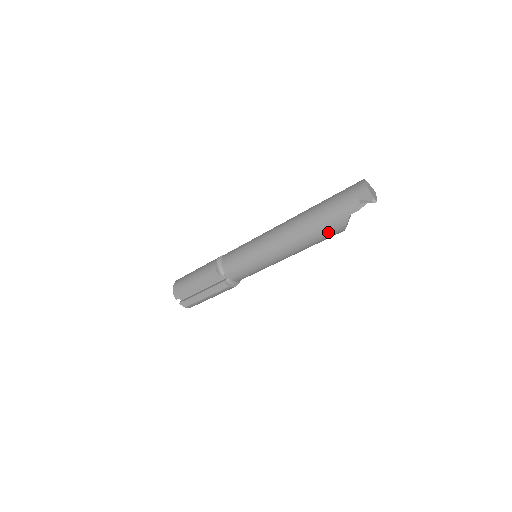
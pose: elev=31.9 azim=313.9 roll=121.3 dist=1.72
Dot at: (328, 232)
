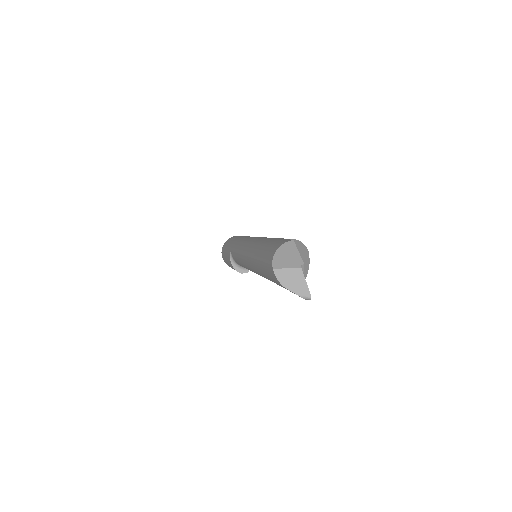
Dot at: occluded
